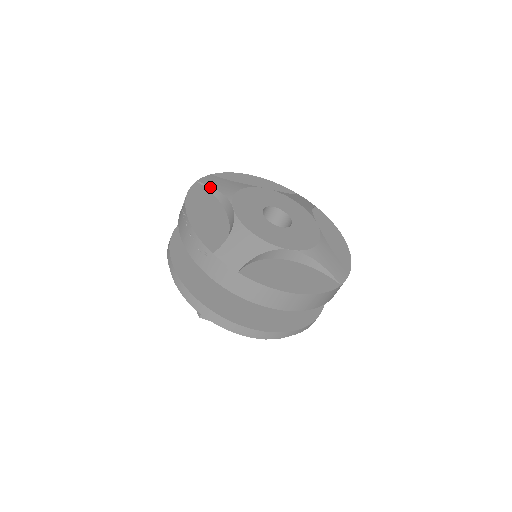
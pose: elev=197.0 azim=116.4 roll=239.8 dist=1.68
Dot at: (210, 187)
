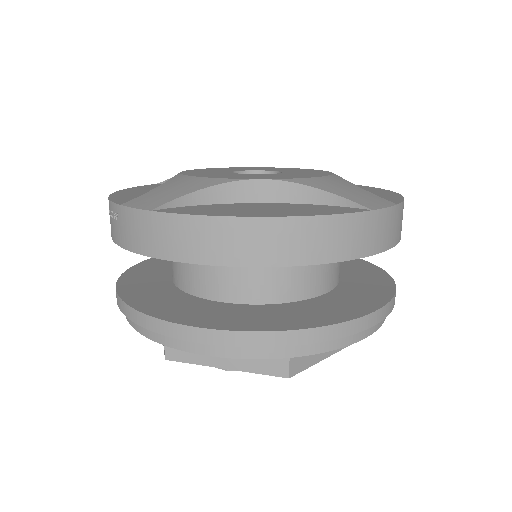
Dot at: occluded
